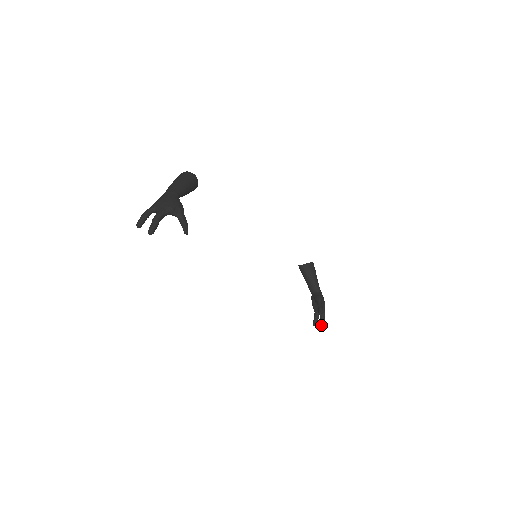
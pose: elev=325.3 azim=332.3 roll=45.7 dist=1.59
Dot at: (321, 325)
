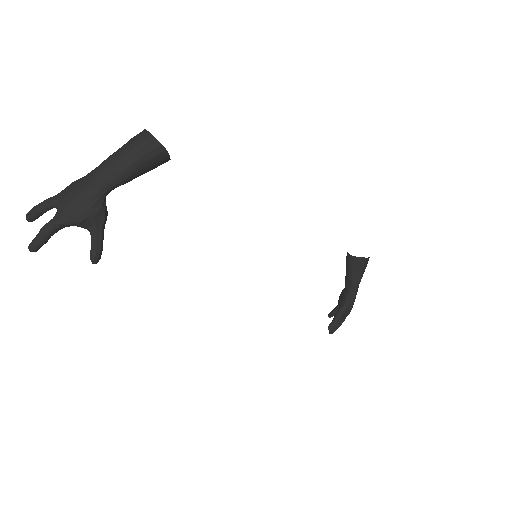
Dot at: occluded
